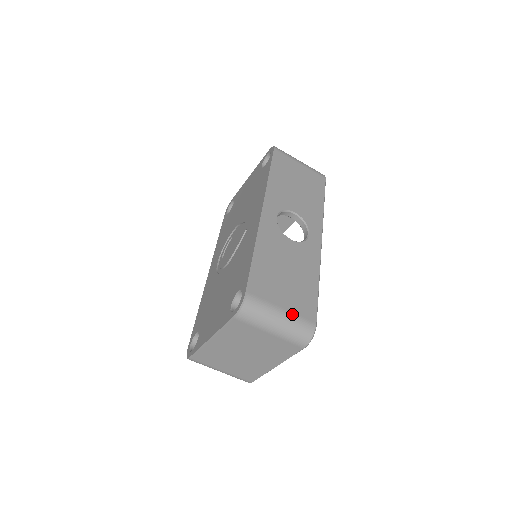
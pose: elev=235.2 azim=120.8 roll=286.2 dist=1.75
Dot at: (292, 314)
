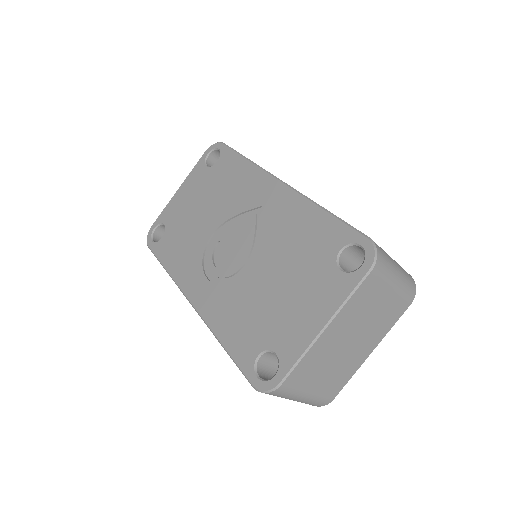
Dot at: occluded
